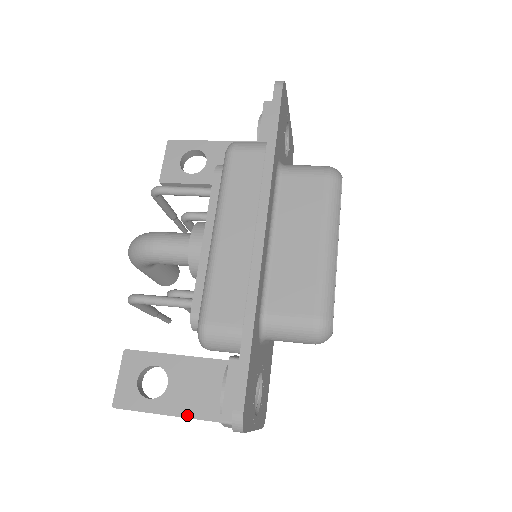
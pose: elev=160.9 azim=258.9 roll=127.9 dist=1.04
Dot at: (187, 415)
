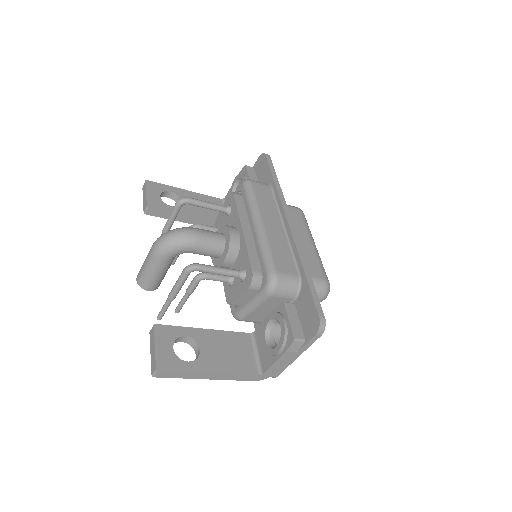
Dot at: (223, 371)
